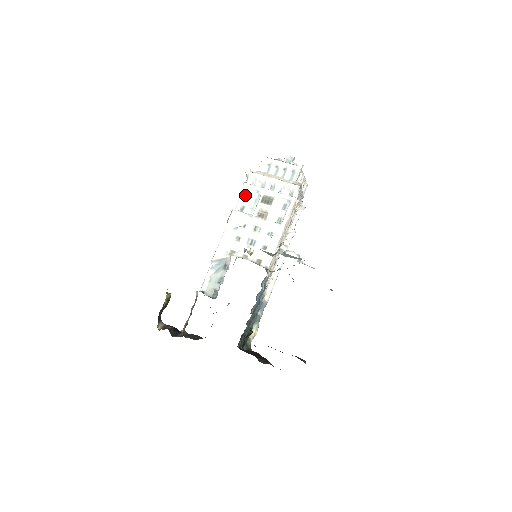
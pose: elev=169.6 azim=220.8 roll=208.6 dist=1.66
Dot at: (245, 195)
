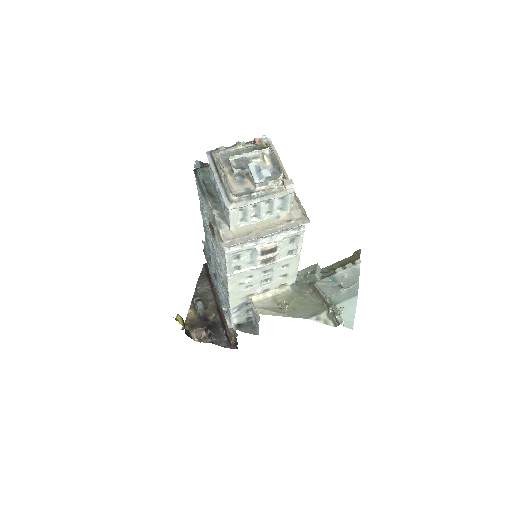
Dot at: (234, 259)
